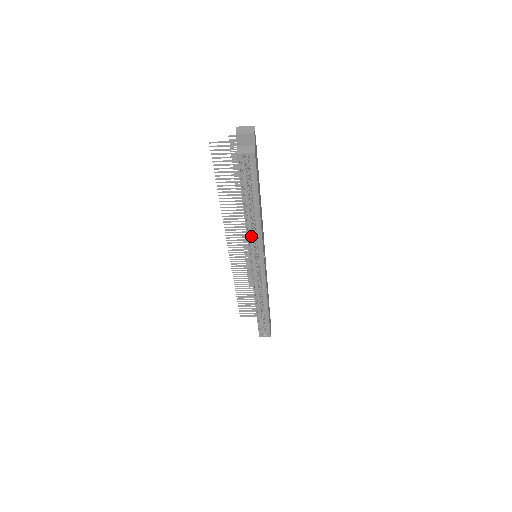
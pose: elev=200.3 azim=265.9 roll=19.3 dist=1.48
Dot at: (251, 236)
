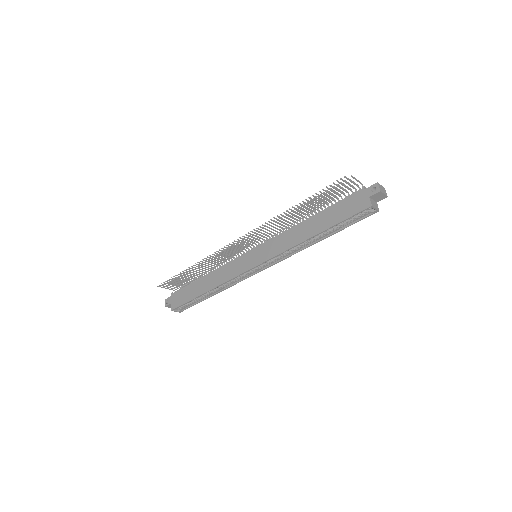
Dot at: (289, 249)
